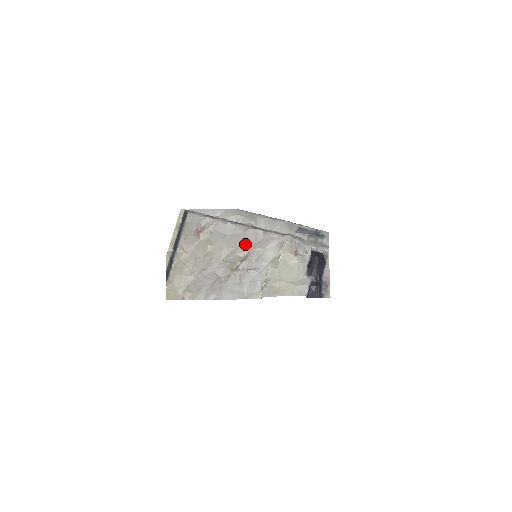
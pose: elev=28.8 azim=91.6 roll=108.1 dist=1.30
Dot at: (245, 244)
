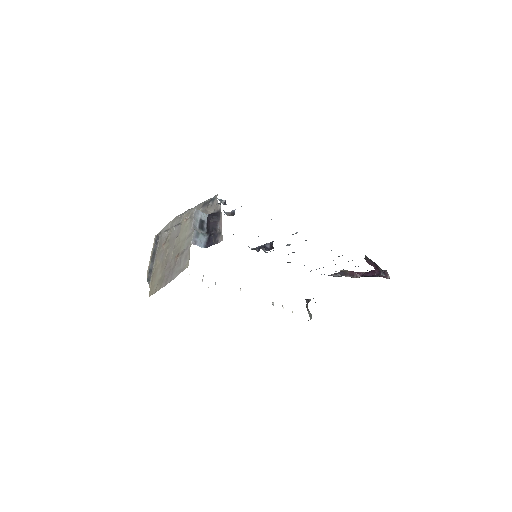
Dot at: occluded
